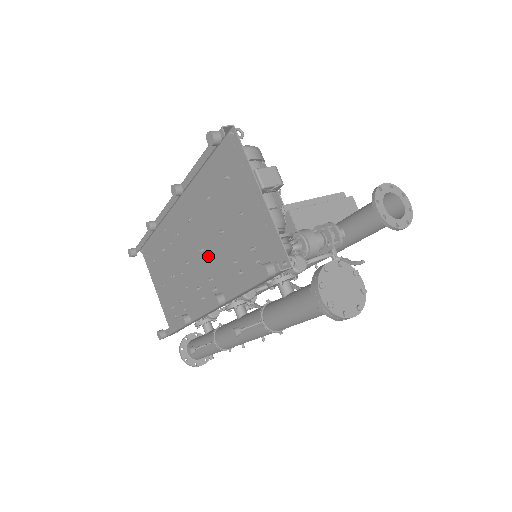
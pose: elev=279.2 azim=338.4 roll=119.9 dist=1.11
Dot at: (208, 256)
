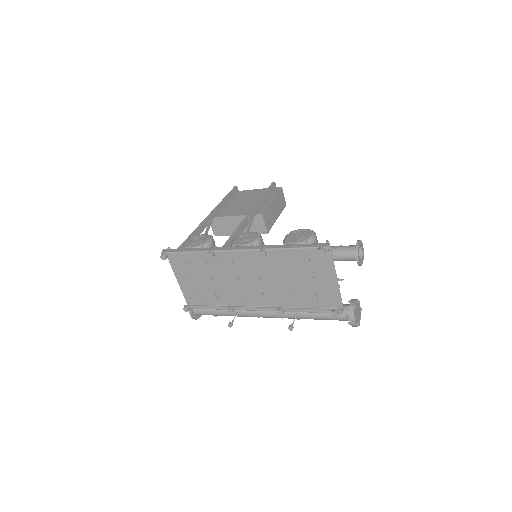
Dot at: (266, 283)
